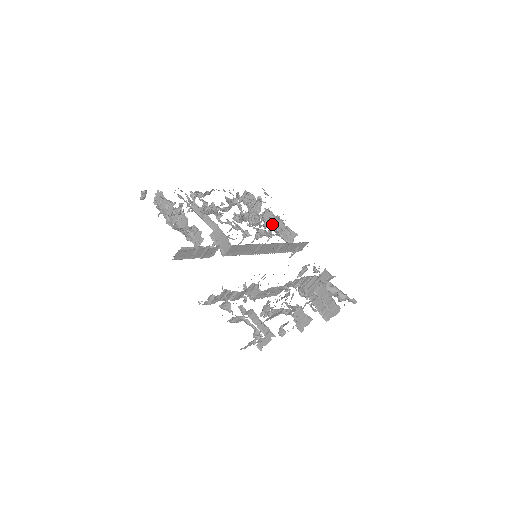
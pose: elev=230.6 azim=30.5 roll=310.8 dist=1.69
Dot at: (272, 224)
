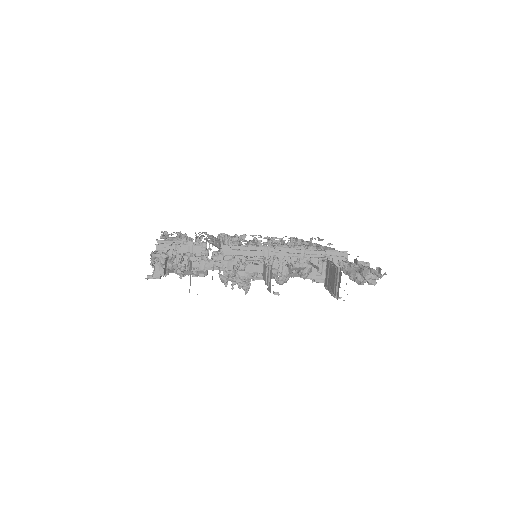
Dot at: occluded
